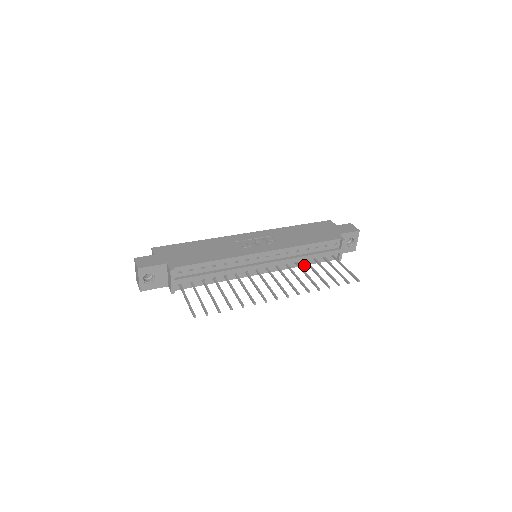
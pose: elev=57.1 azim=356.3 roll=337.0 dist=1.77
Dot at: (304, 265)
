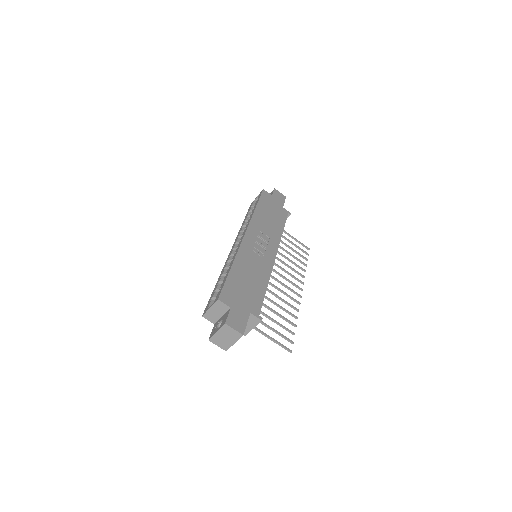
Dot at: occluded
